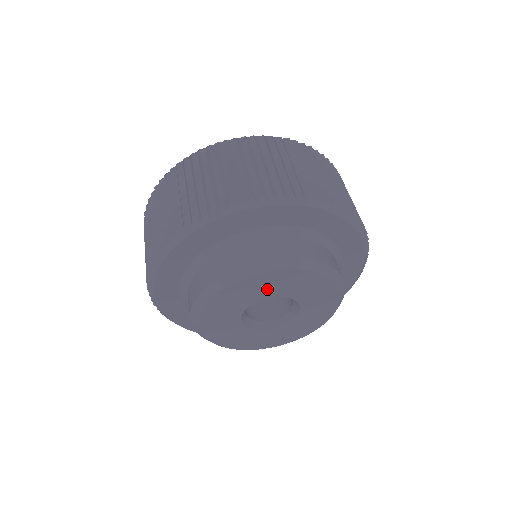
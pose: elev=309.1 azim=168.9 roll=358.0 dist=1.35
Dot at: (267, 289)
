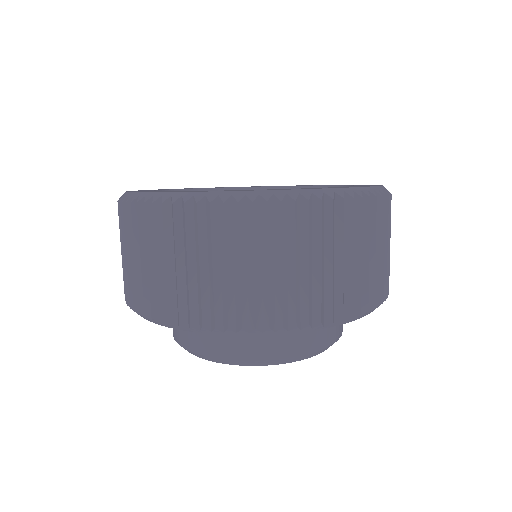
Dot at: occluded
